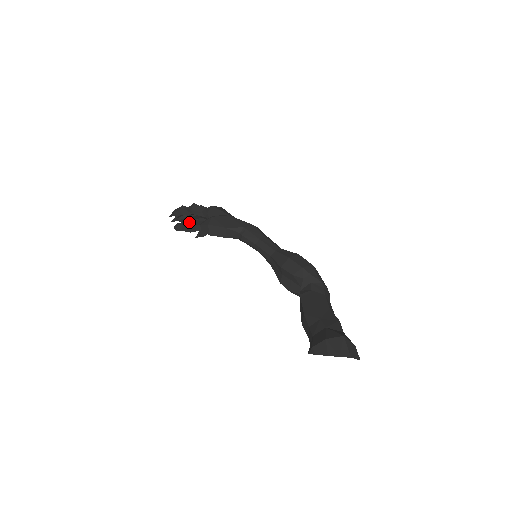
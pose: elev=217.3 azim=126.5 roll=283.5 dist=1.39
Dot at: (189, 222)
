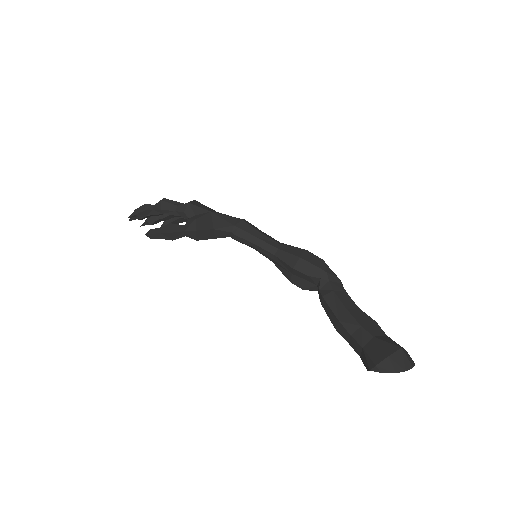
Dot at: (170, 230)
